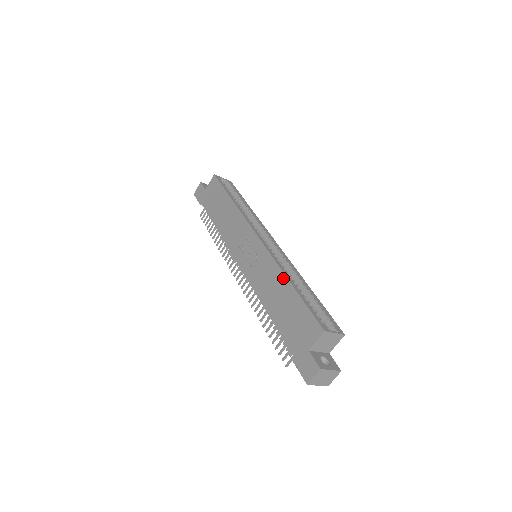
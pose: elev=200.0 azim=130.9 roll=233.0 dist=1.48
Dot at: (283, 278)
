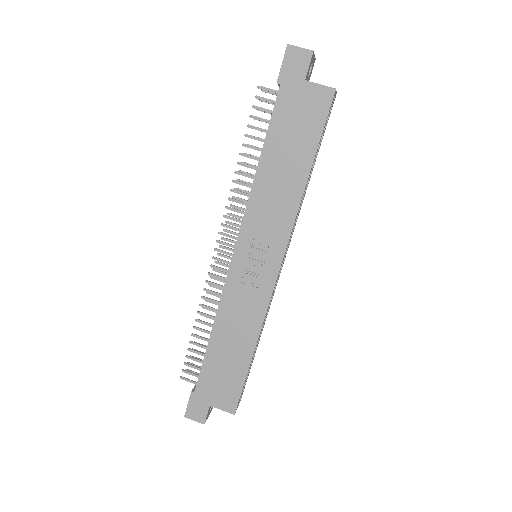
Dot at: (254, 340)
